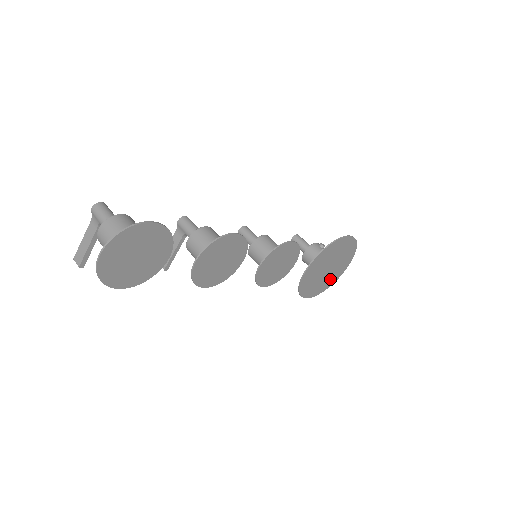
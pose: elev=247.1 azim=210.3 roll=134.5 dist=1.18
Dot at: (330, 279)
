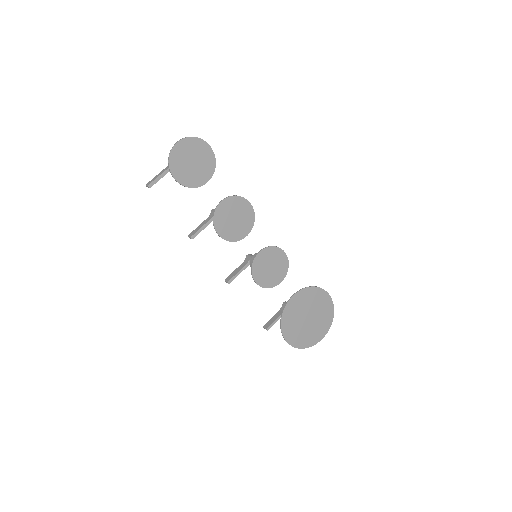
Dot at: (308, 337)
